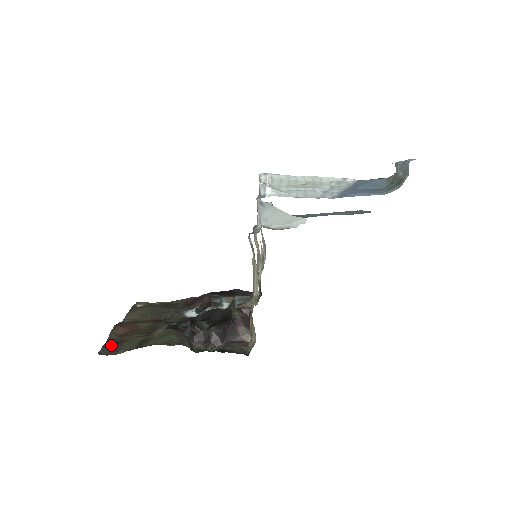
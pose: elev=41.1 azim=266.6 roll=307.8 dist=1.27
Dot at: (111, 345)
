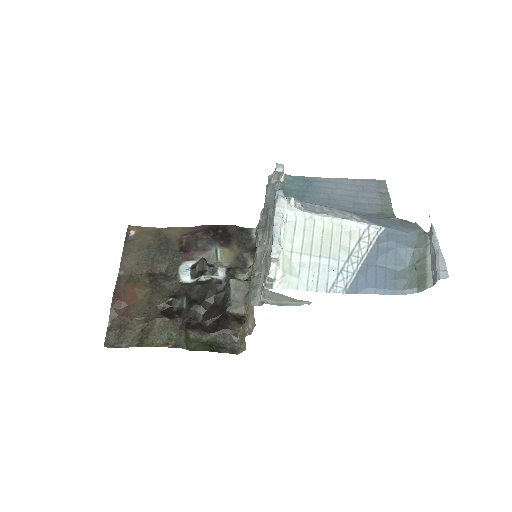
Dot at: (114, 332)
